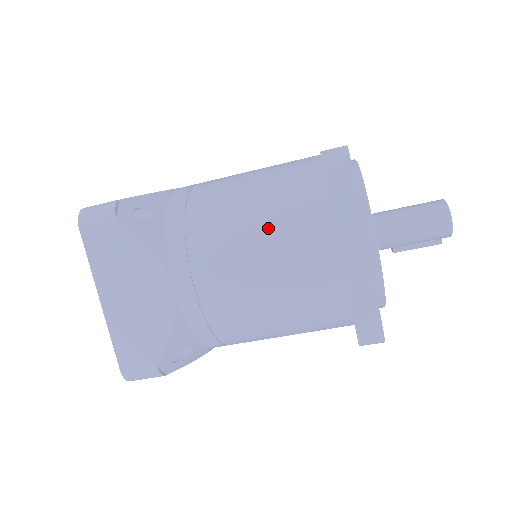
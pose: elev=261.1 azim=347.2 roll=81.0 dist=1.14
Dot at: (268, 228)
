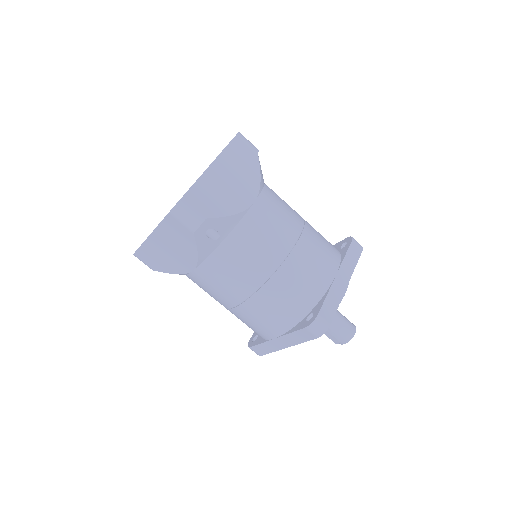
Dot at: (313, 234)
